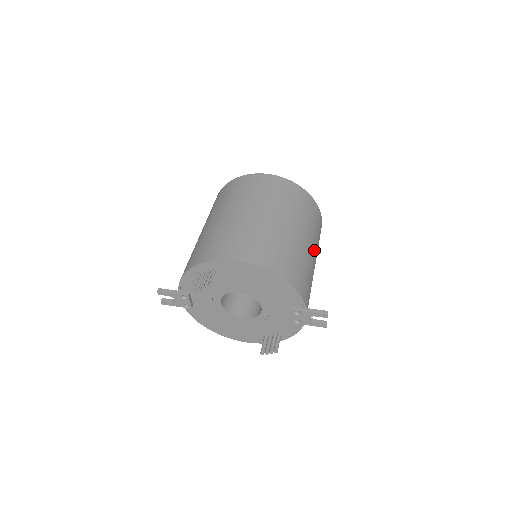
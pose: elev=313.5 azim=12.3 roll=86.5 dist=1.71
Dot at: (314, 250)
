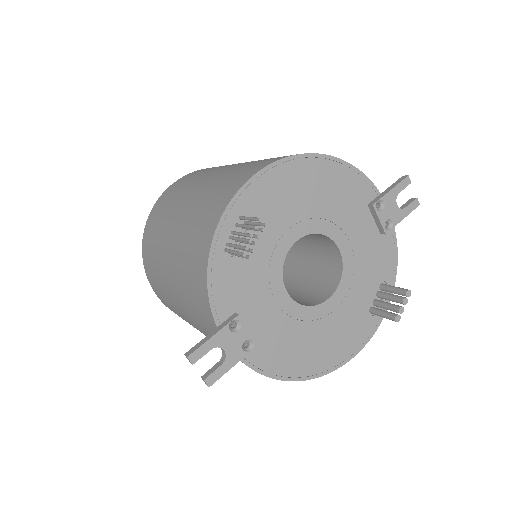
Dot at: occluded
